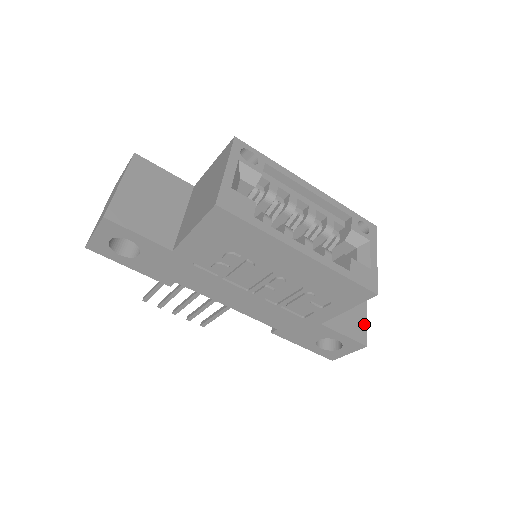
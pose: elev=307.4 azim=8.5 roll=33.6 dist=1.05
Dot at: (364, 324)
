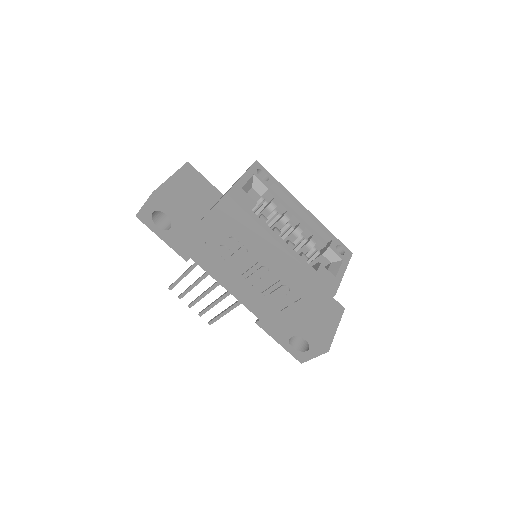
Dot at: (332, 335)
